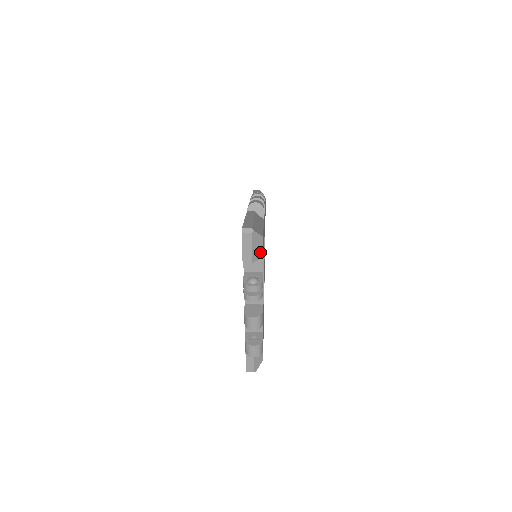
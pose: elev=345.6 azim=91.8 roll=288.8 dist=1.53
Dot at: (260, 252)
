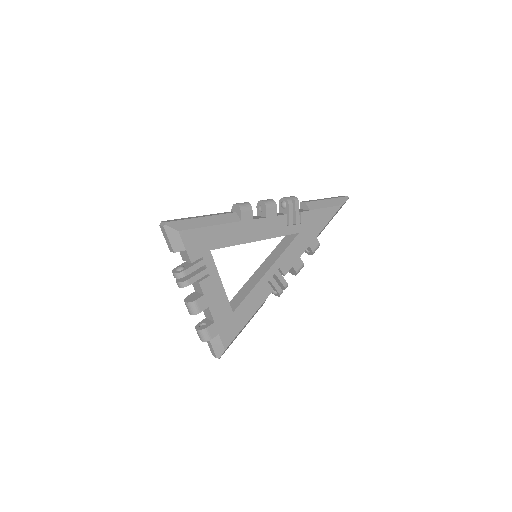
Dot at: (181, 245)
